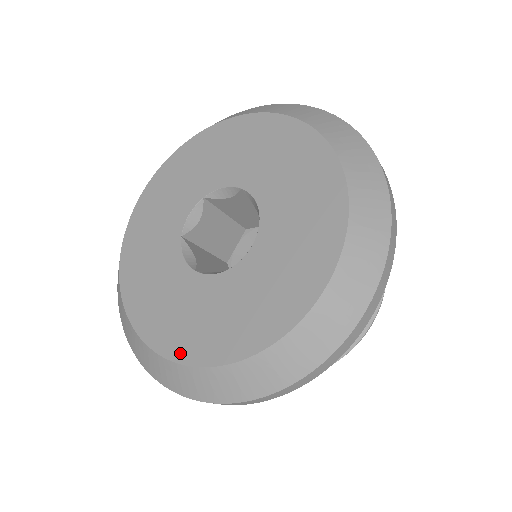
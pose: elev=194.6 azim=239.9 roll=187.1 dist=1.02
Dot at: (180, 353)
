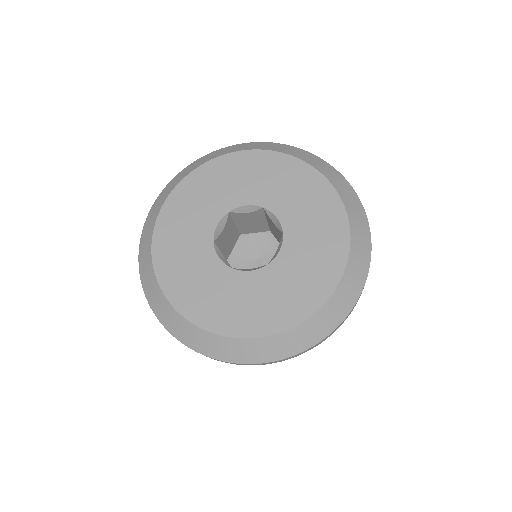
Dot at: (231, 330)
